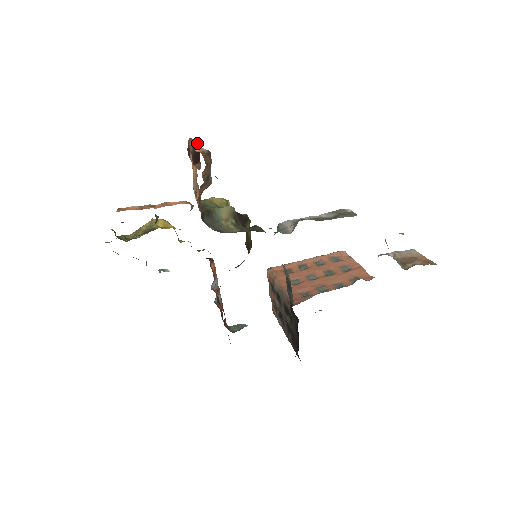
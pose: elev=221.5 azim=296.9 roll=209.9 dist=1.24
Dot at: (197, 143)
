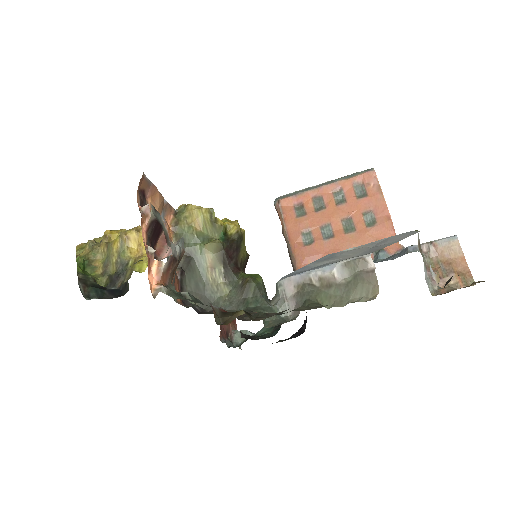
Dot at: (151, 213)
